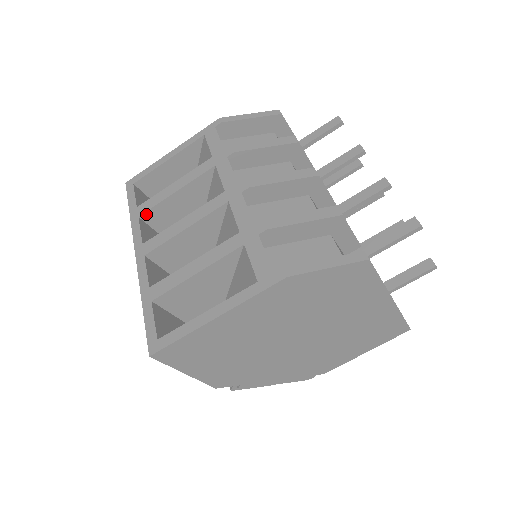
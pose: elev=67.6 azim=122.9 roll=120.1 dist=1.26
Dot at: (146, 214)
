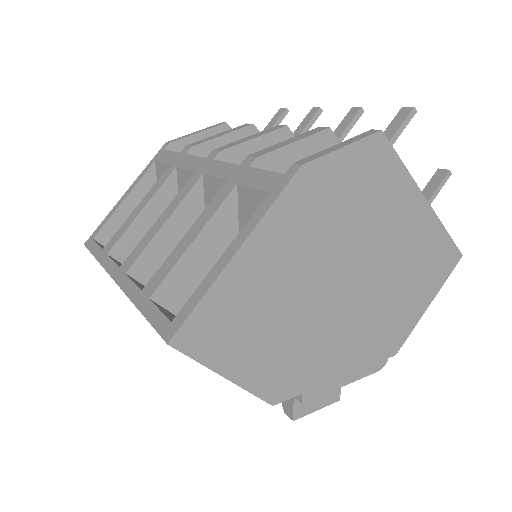
Dot at: (115, 248)
